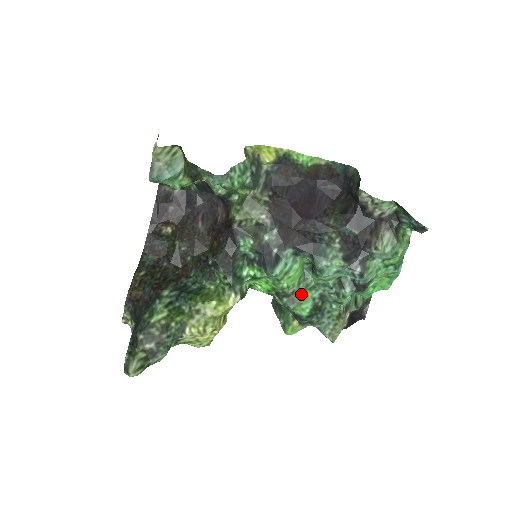
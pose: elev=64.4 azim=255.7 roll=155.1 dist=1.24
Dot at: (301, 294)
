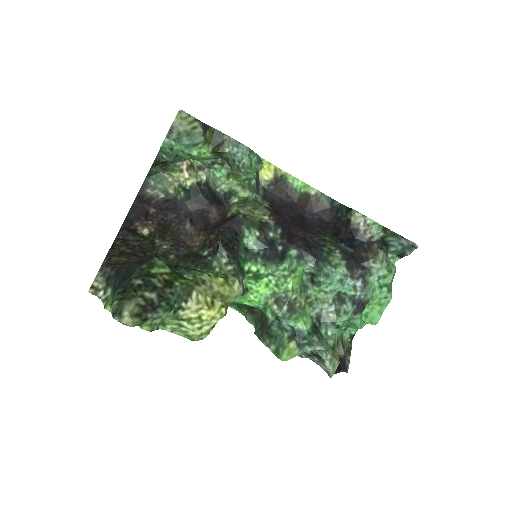
Dot at: (302, 305)
